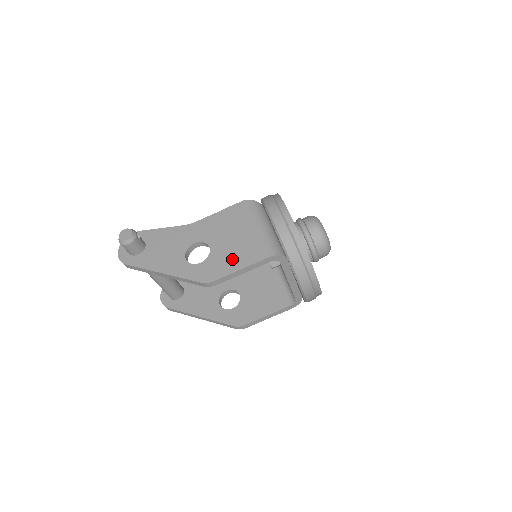
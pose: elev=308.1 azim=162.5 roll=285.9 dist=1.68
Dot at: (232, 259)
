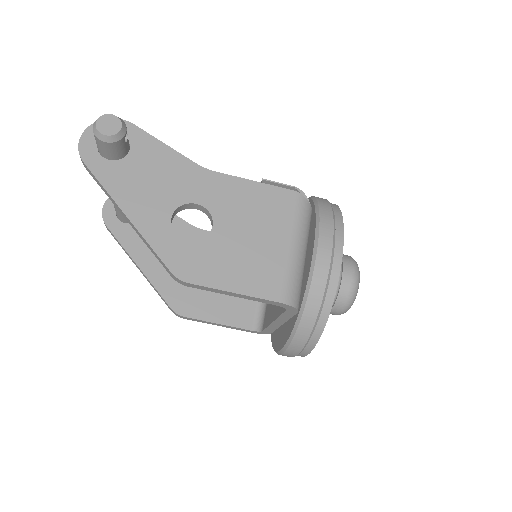
Dot at: (232, 268)
